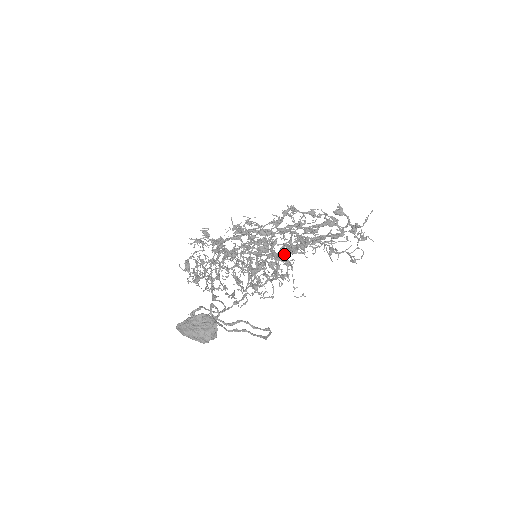
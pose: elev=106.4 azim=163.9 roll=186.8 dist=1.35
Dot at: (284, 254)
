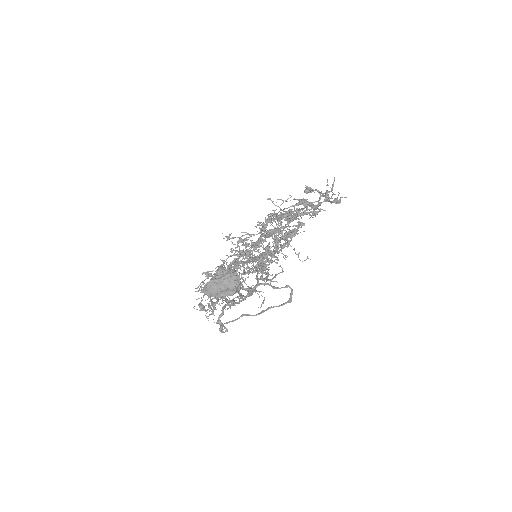
Dot at: occluded
